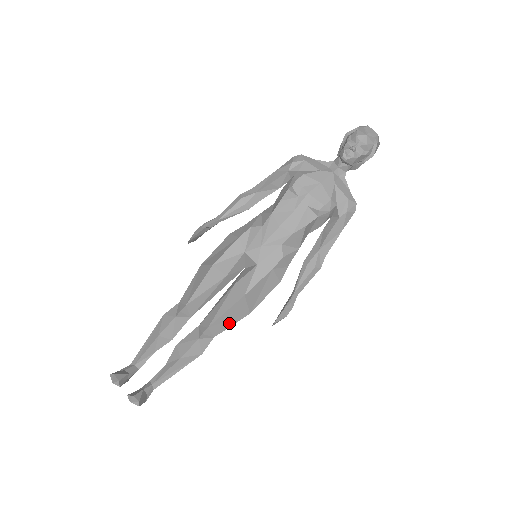
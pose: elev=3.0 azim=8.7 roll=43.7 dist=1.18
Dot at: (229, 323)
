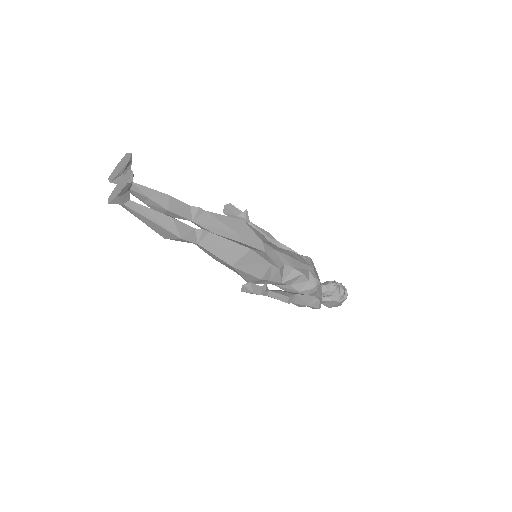
Dot at: (217, 251)
